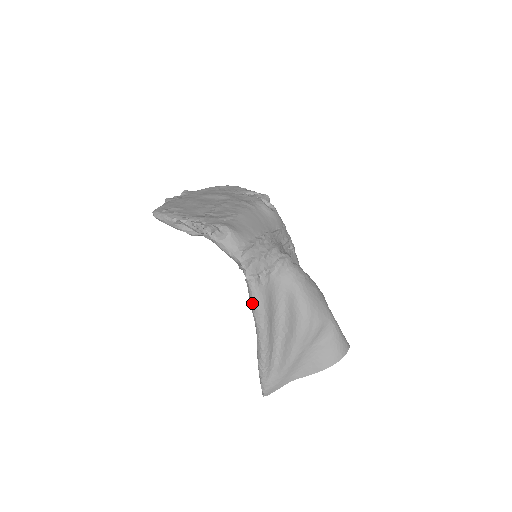
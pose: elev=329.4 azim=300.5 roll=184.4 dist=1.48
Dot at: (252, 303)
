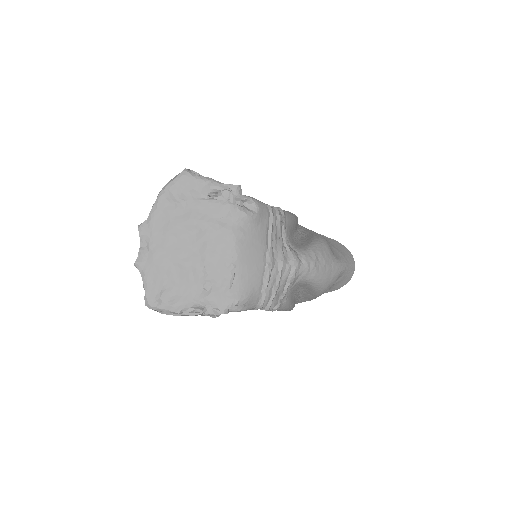
Dot at: occluded
